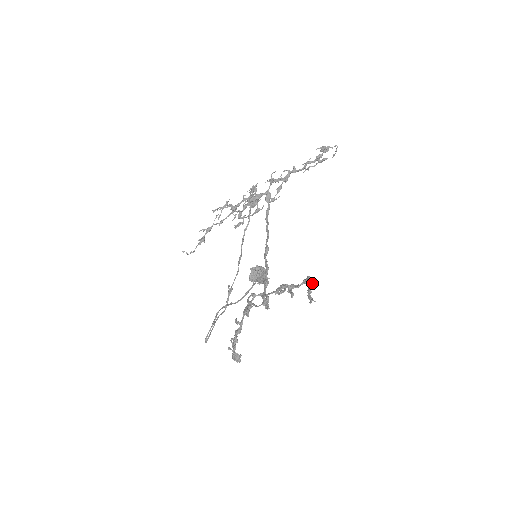
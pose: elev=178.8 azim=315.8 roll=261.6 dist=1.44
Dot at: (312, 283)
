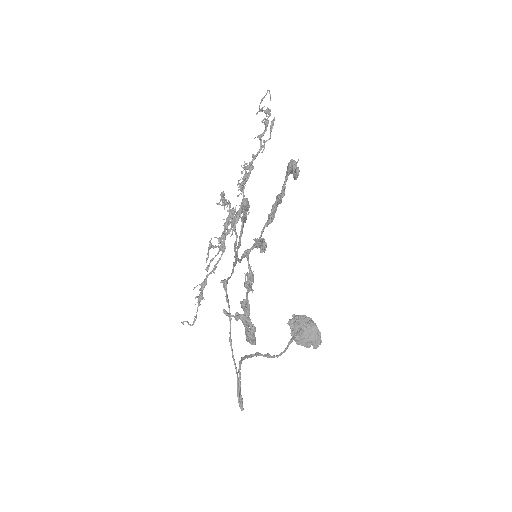
Dot at: (290, 161)
